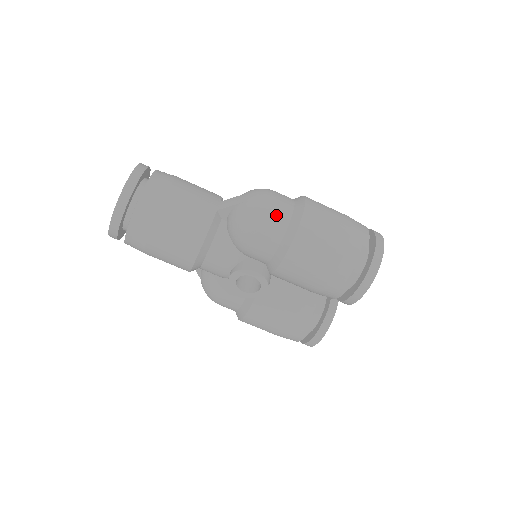
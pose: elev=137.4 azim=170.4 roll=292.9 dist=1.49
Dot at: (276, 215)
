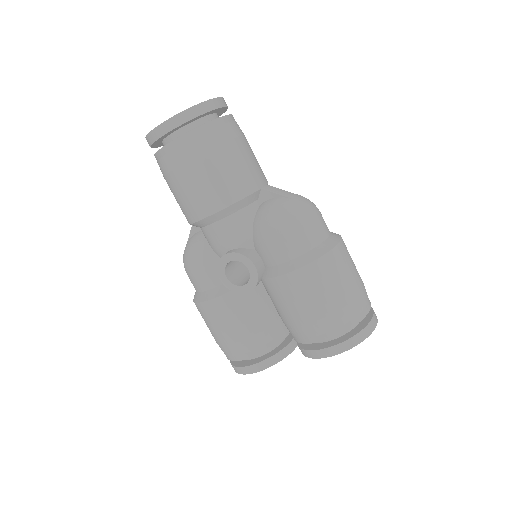
Dot at: (312, 230)
